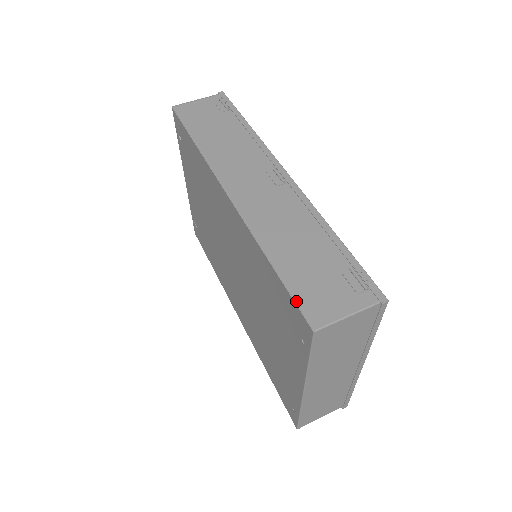
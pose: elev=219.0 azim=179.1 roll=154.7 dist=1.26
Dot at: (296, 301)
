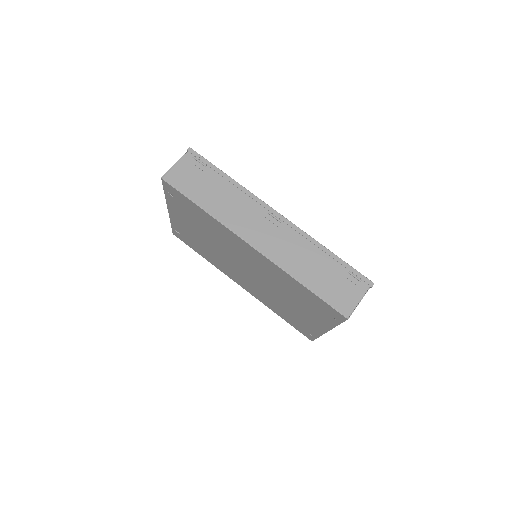
Dot at: (331, 305)
